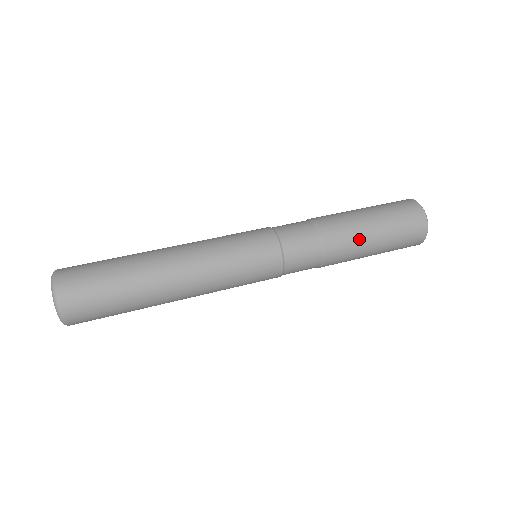
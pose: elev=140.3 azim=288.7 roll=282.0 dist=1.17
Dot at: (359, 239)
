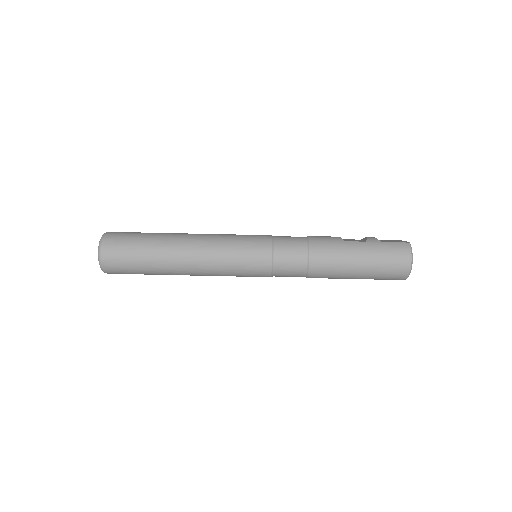
Dot at: (339, 278)
